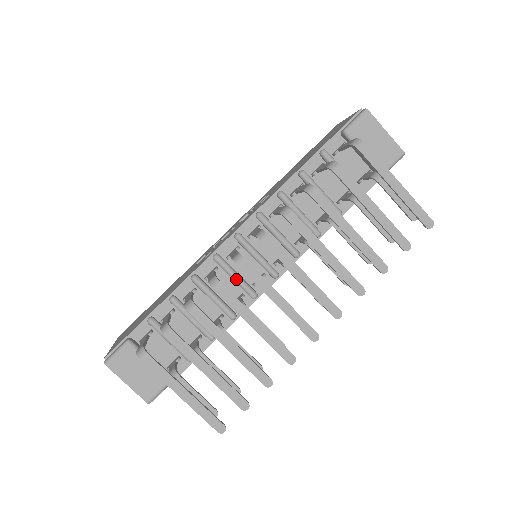
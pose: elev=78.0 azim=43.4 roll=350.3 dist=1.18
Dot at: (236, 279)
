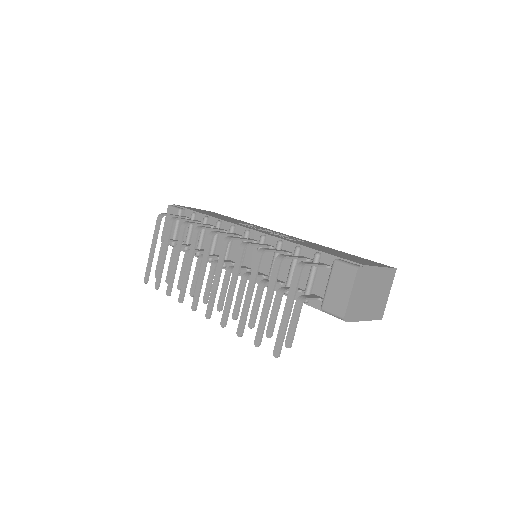
Dot at: occluded
